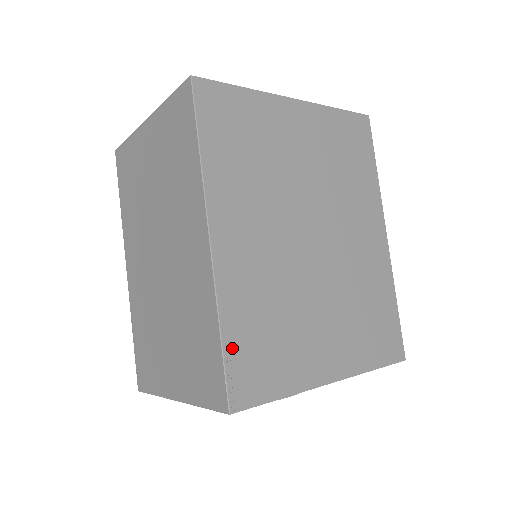
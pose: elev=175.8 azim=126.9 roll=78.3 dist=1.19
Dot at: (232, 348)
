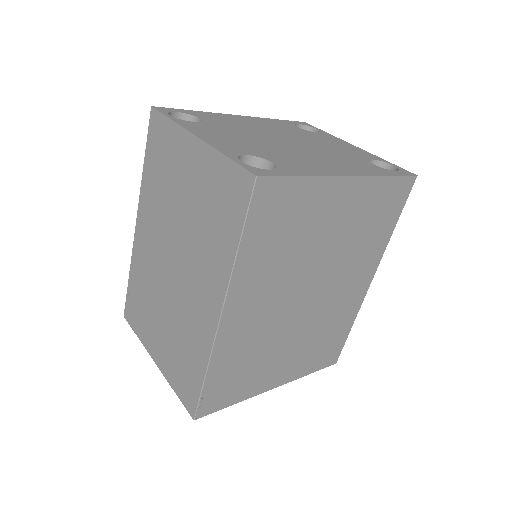
Dot at: (210, 384)
